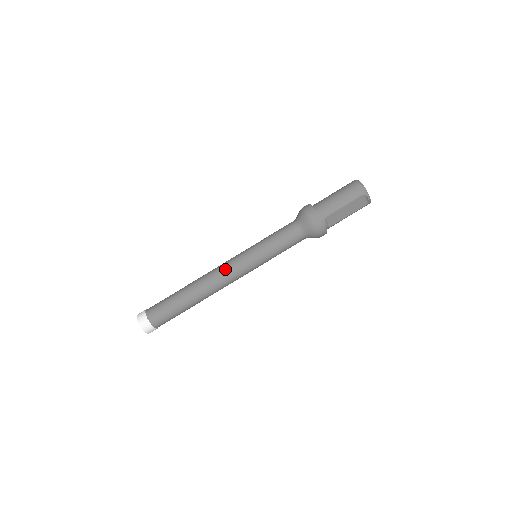
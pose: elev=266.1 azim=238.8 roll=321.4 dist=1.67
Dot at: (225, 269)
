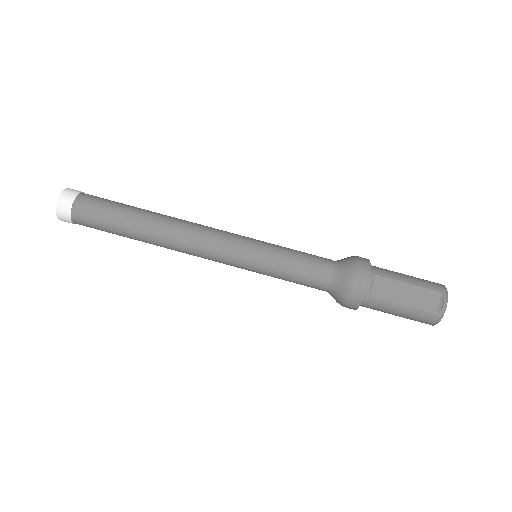
Dot at: (213, 228)
